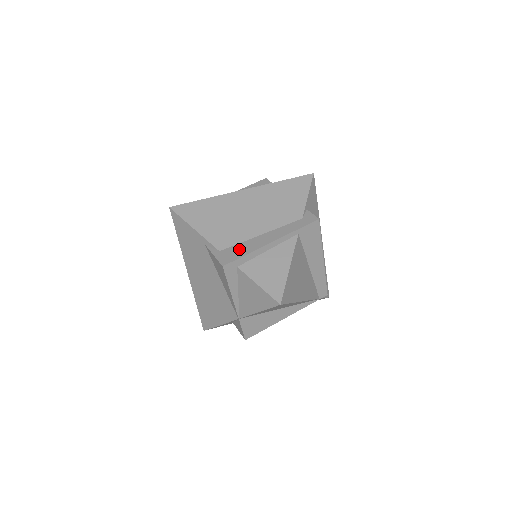
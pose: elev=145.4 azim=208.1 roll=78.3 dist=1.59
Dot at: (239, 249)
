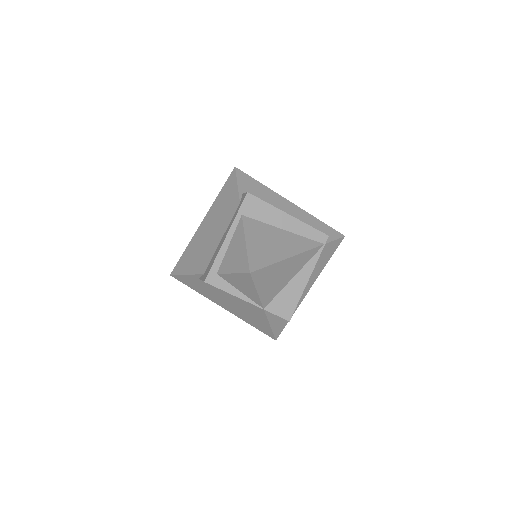
Dot at: (211, 261)
